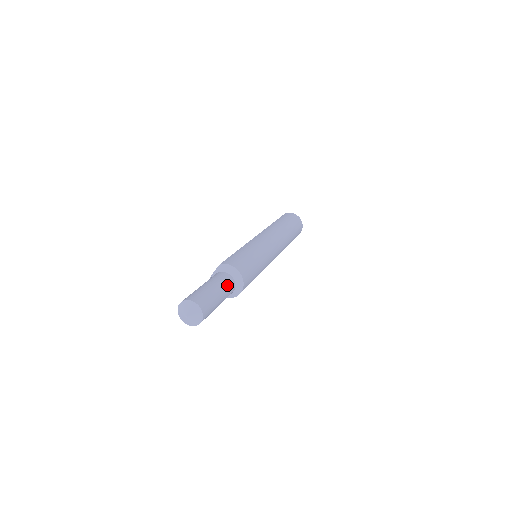
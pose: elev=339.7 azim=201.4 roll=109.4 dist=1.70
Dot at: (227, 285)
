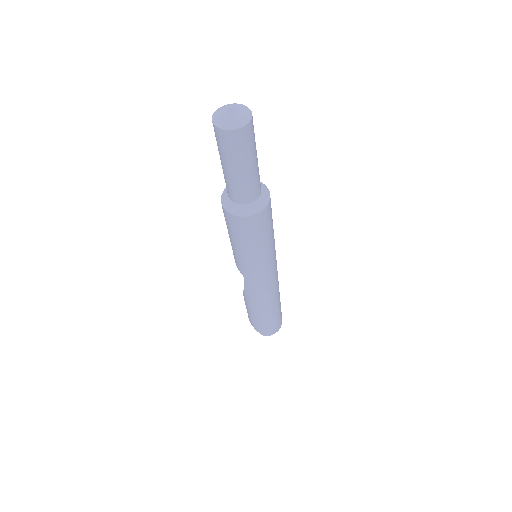
Dot at: (259, 176)
